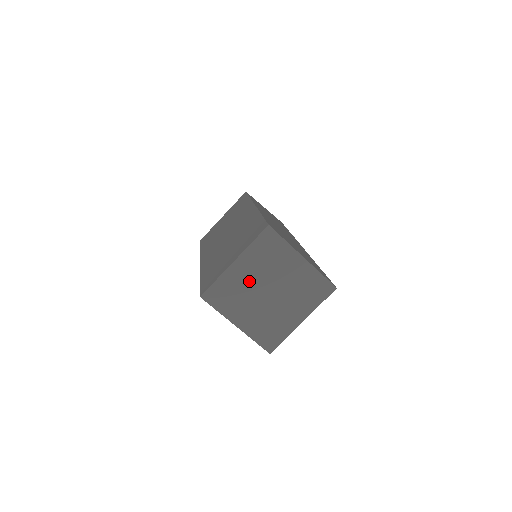
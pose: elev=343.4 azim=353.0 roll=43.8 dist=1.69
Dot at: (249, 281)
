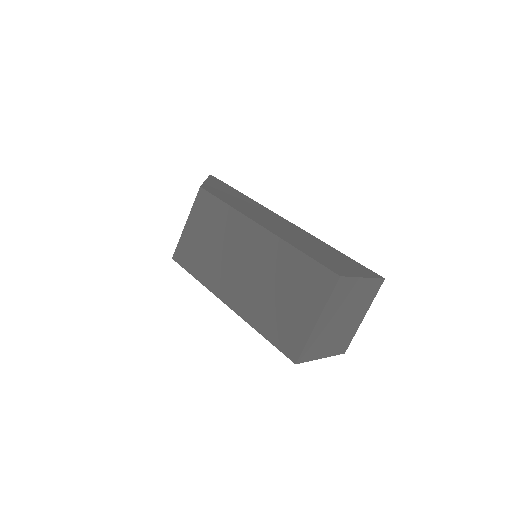
Dot at: (329, 324)
